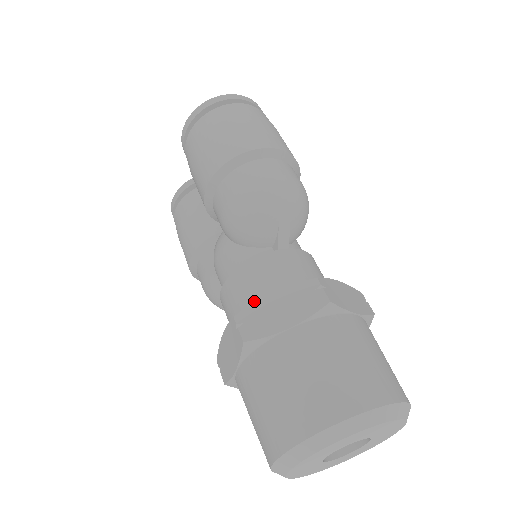
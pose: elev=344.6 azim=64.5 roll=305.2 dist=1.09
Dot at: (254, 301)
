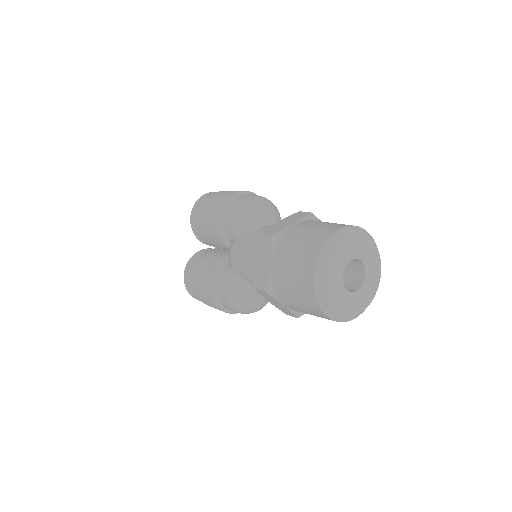
Dot at: occluded
